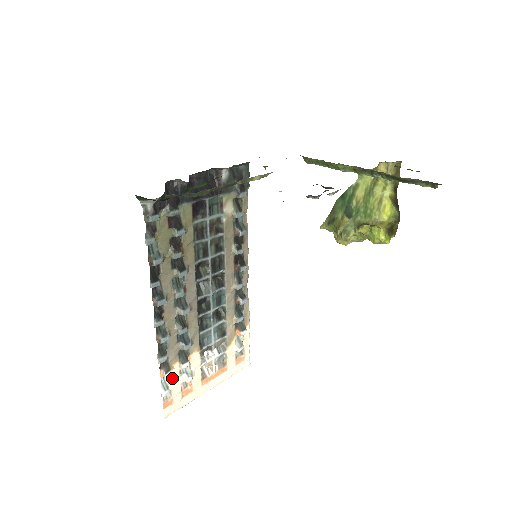
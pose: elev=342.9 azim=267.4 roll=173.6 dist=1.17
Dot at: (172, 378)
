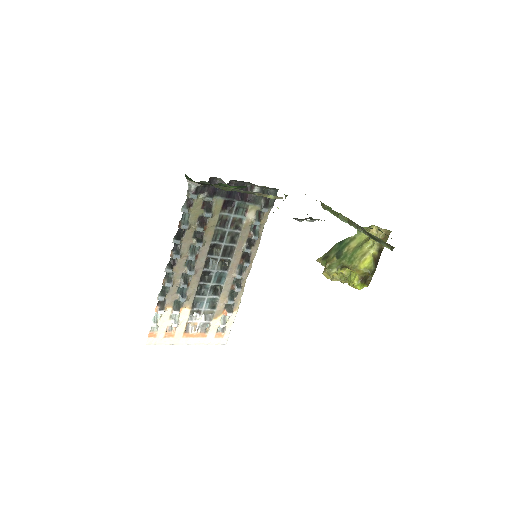
Dot at: (163, 317)
